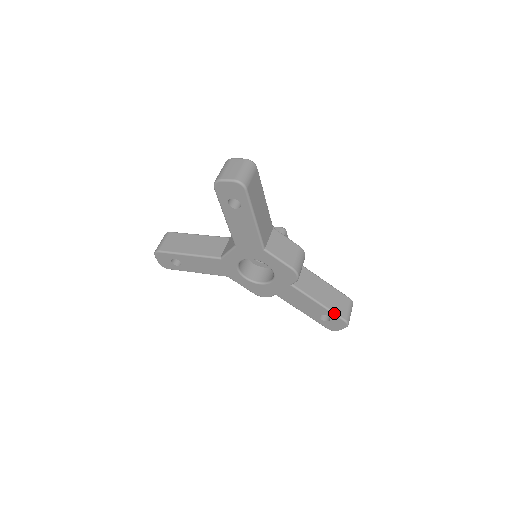
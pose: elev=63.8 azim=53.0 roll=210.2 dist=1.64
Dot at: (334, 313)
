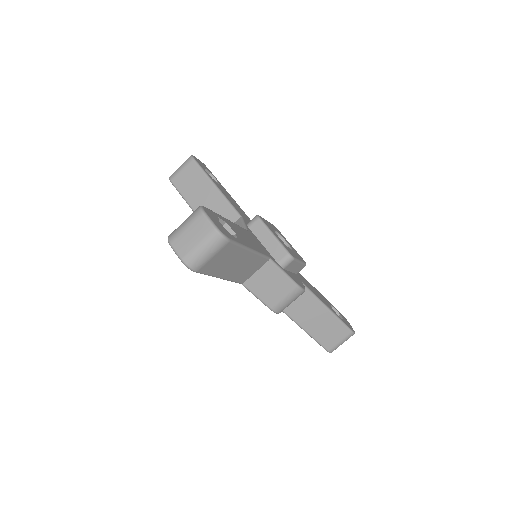
Dot at: (317, 342)
